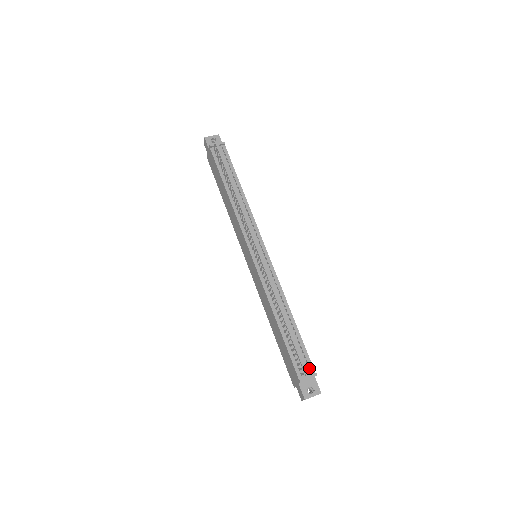
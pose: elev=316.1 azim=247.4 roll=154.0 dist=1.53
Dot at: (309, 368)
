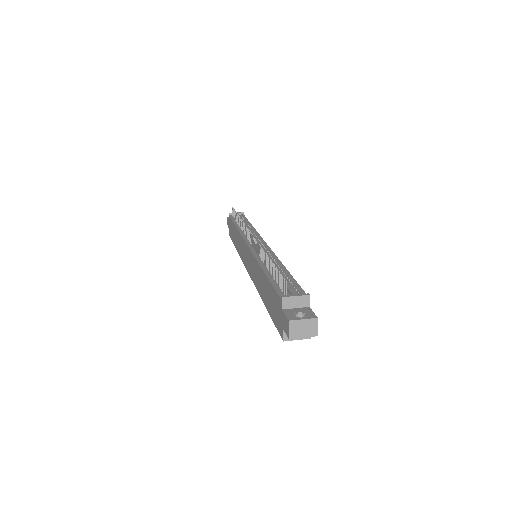
Dot at: (299, 293)
